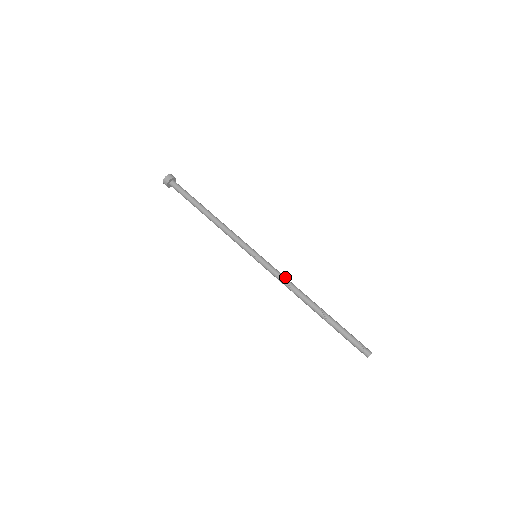
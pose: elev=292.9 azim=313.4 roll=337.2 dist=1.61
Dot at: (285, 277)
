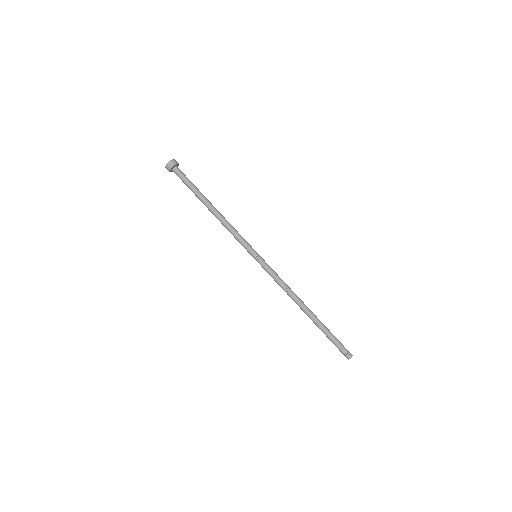
Dot at: (282, 280)
